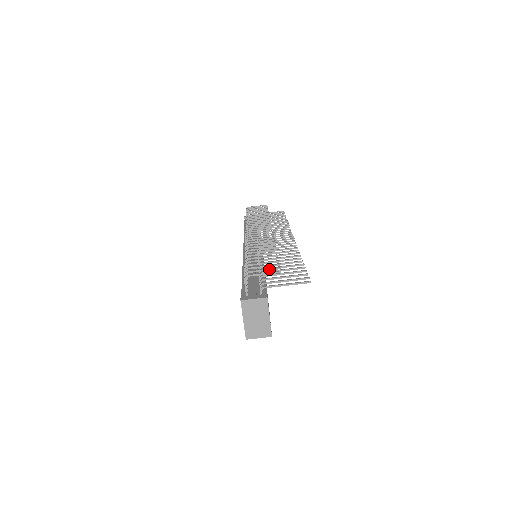
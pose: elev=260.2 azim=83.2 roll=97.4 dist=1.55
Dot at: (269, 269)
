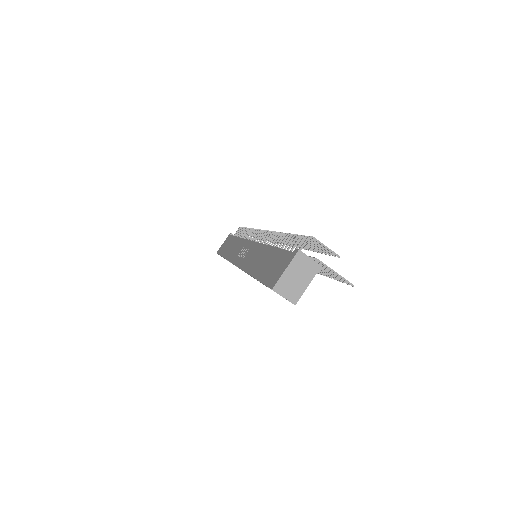
Dot at: occluded
